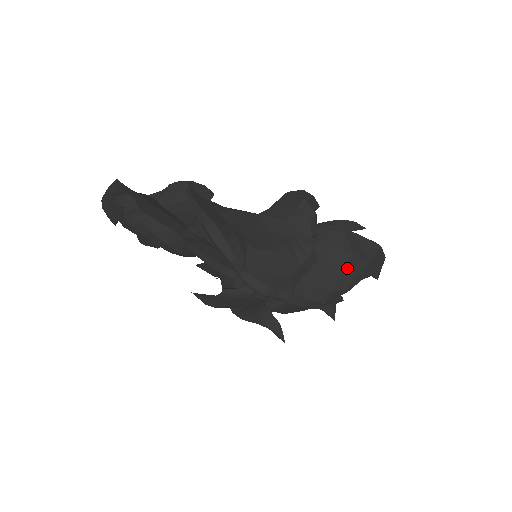
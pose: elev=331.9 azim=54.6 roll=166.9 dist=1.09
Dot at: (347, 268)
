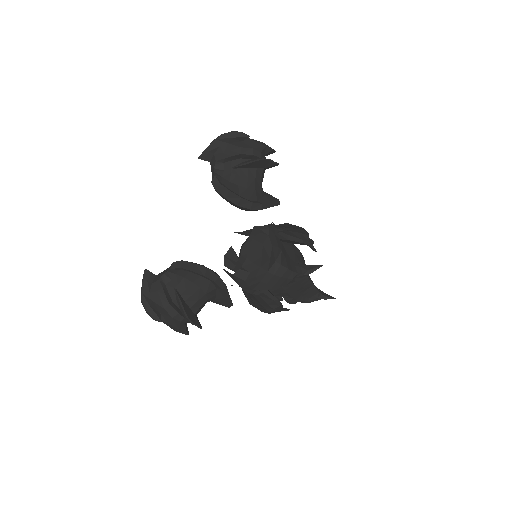
Dot at: occluded
